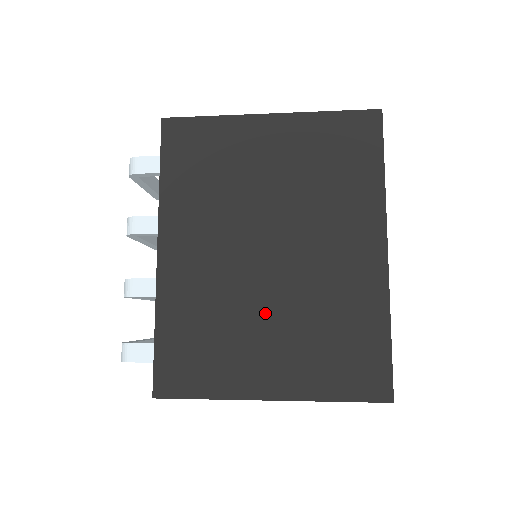
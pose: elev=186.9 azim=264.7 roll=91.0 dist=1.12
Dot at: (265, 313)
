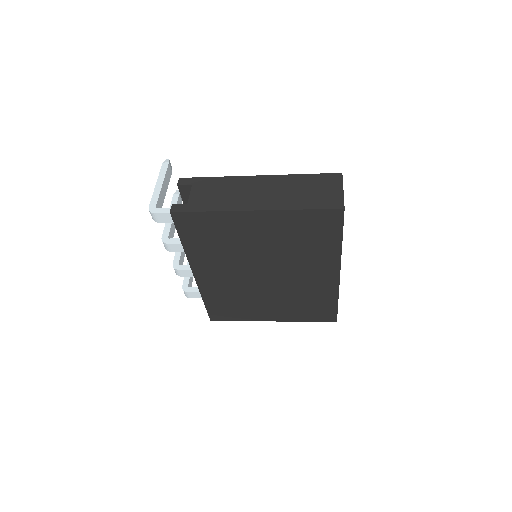
Dot at: (266, 297)
